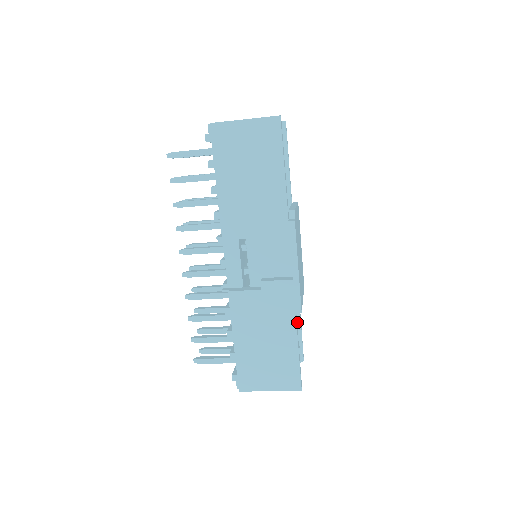
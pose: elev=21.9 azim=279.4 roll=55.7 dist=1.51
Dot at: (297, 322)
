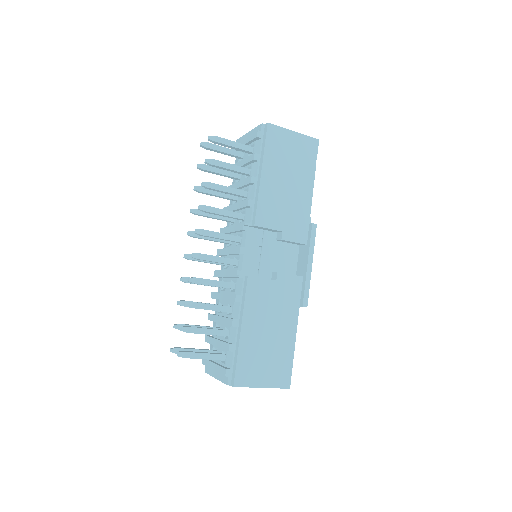
Dot at: occluded
